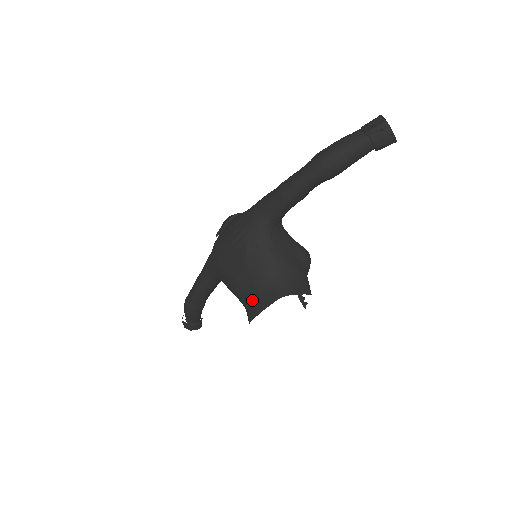
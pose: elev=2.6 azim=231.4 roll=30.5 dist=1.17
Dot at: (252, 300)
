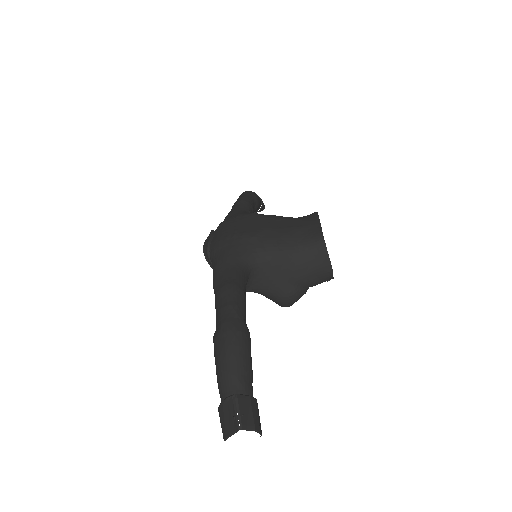
Dot at: (302, 225)
